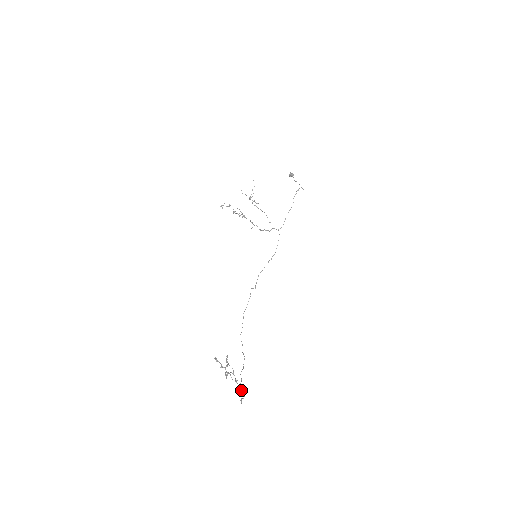
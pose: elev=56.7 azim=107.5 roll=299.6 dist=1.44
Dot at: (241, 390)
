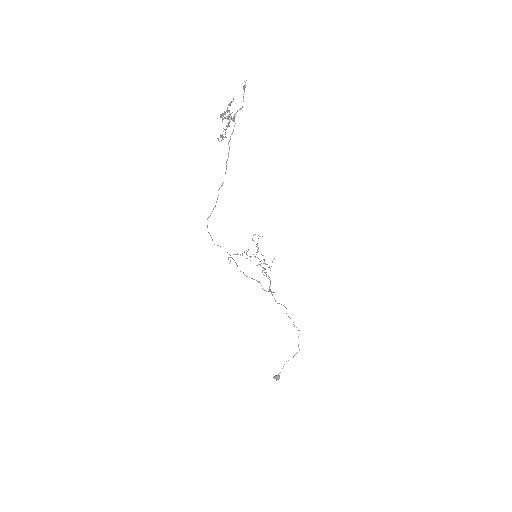
Dot at: occluded
